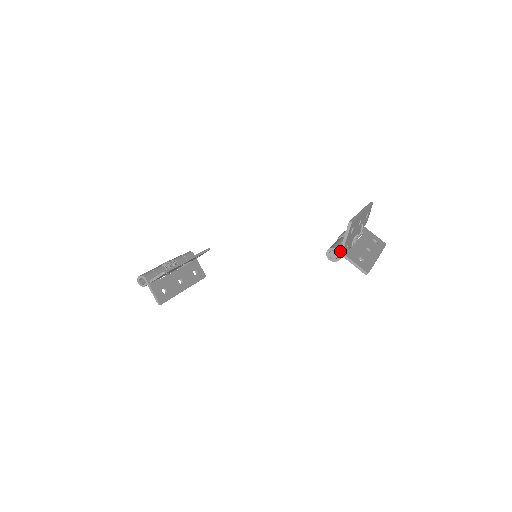
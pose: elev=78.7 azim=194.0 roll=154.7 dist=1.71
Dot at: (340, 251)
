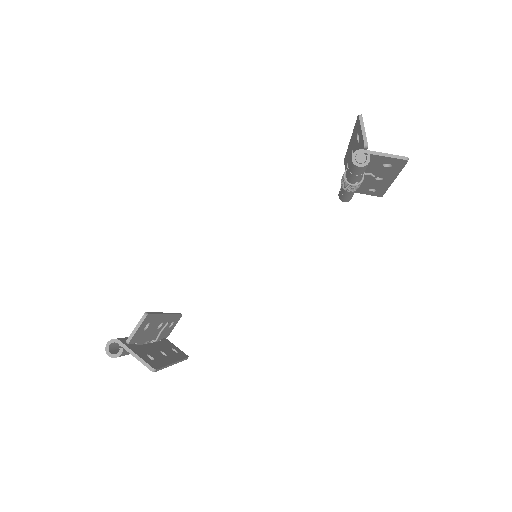
Dot at: (366, 150)
